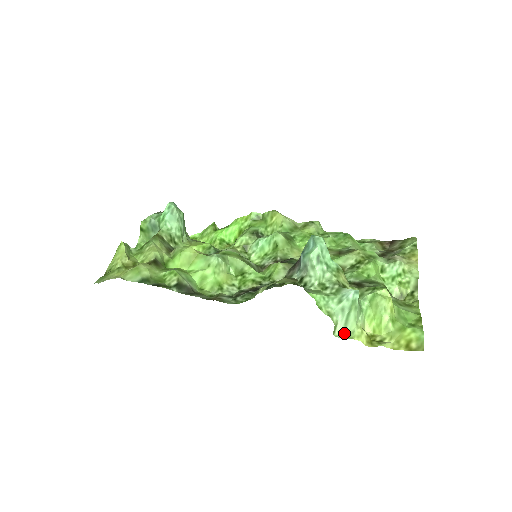
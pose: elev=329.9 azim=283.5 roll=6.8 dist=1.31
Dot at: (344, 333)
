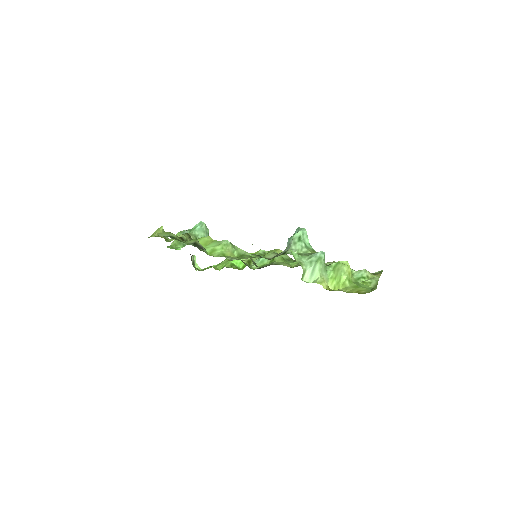
Dot at: (310, 281)
